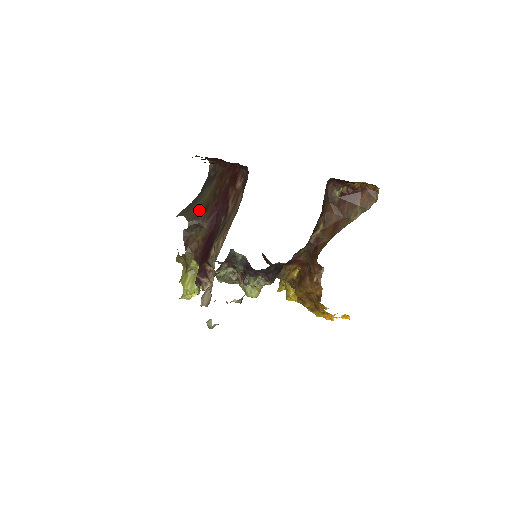
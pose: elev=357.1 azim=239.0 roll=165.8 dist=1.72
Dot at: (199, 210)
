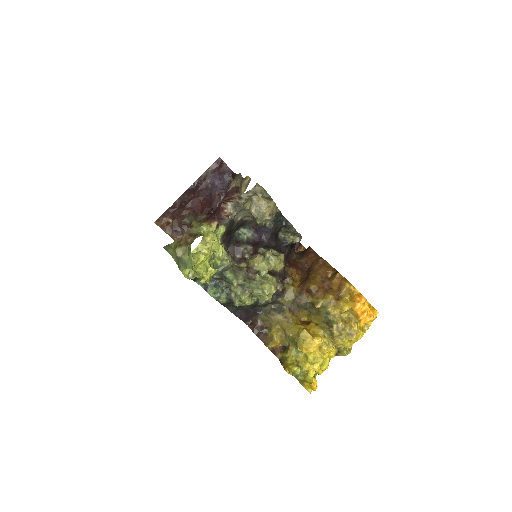
Dot at: occluded
